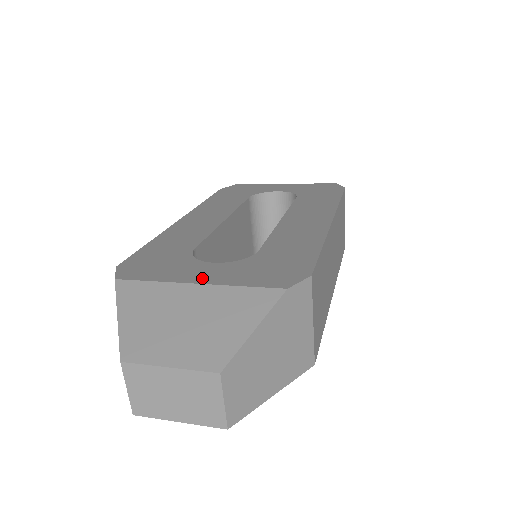
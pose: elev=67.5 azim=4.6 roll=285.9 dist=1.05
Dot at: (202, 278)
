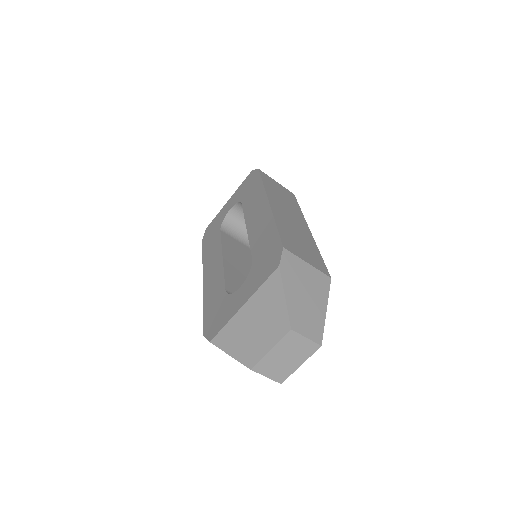
Dot at: (243, 300)
